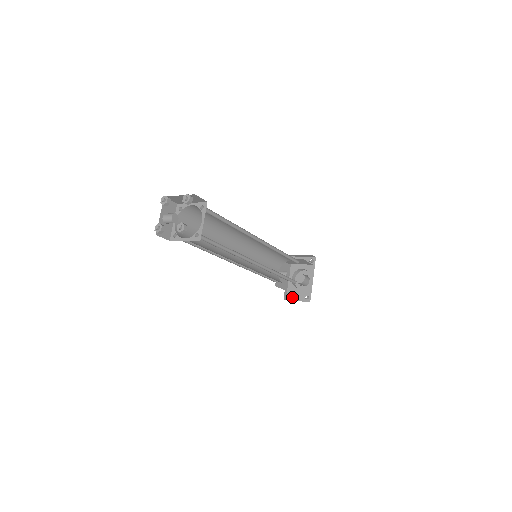
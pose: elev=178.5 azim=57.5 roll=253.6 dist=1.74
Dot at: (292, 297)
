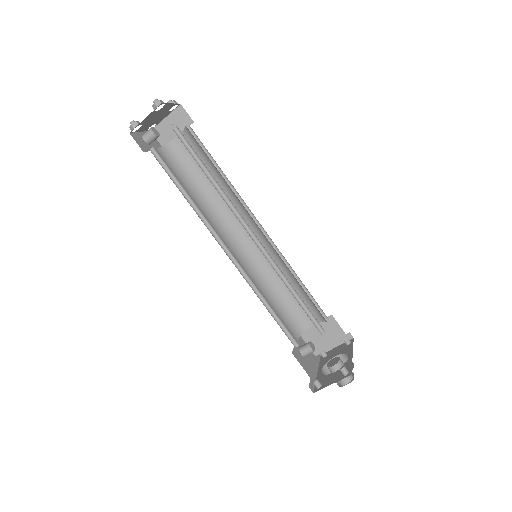
Dot at: (323, 385)
